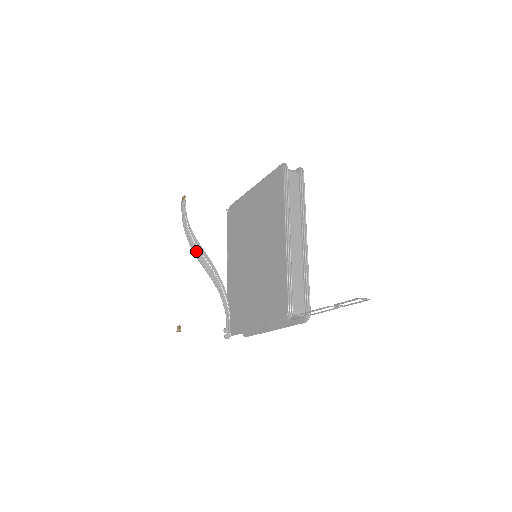
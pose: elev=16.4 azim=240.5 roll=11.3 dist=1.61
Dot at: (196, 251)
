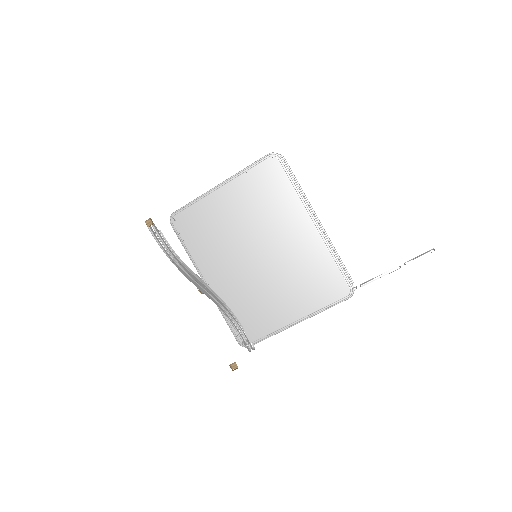
Dot at: (193, 278)
